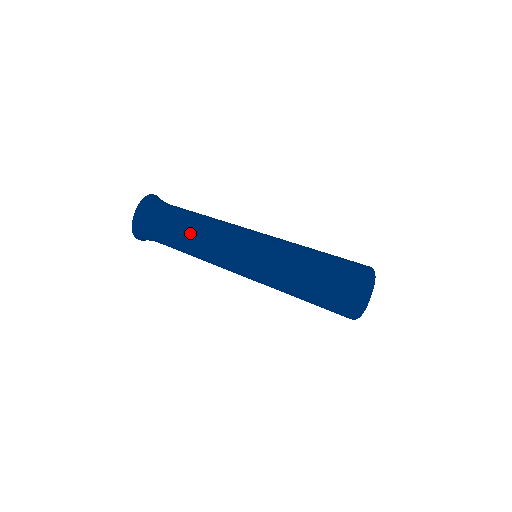
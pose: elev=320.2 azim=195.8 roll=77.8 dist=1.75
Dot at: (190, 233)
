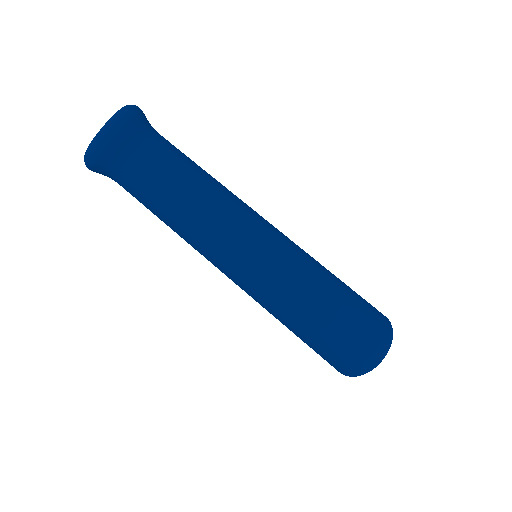
Dot at: (192, 185)
